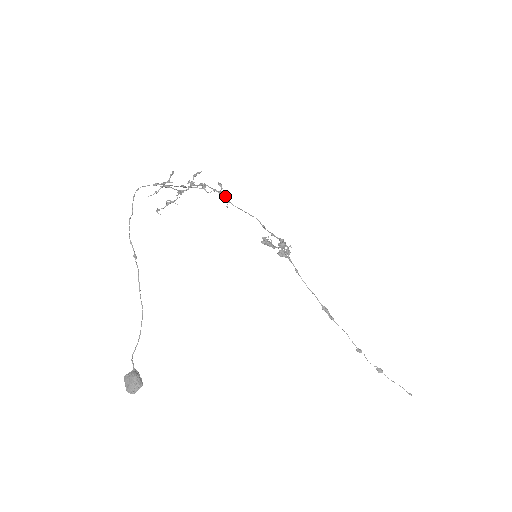
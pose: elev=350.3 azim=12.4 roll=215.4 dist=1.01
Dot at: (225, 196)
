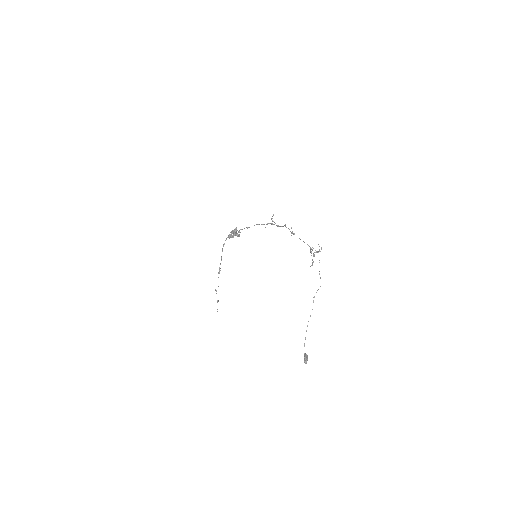
Dot at: occluded
